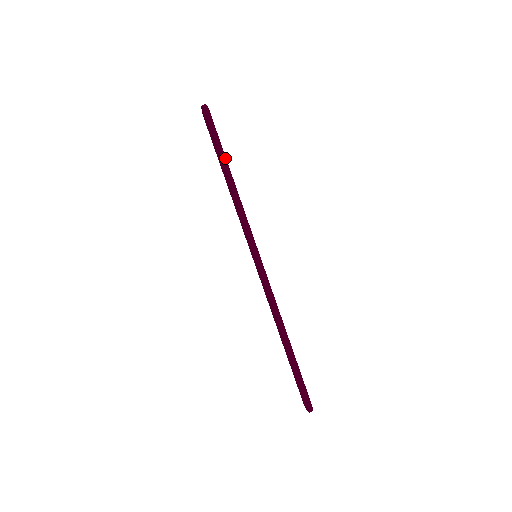
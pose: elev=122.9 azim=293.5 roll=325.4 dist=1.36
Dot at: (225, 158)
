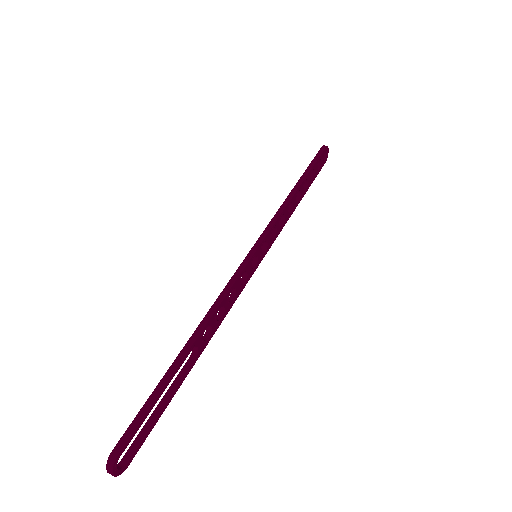
Dot at: (306, 174)
